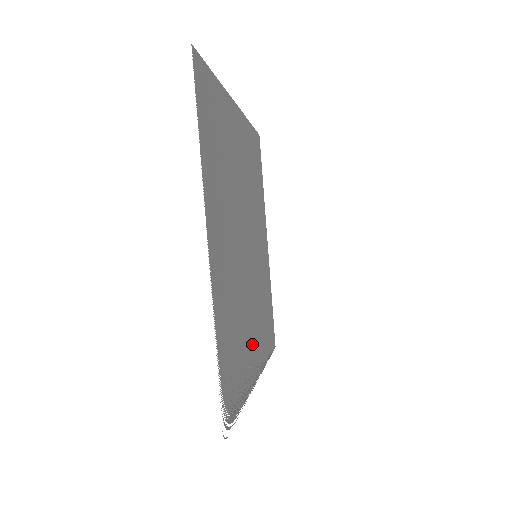
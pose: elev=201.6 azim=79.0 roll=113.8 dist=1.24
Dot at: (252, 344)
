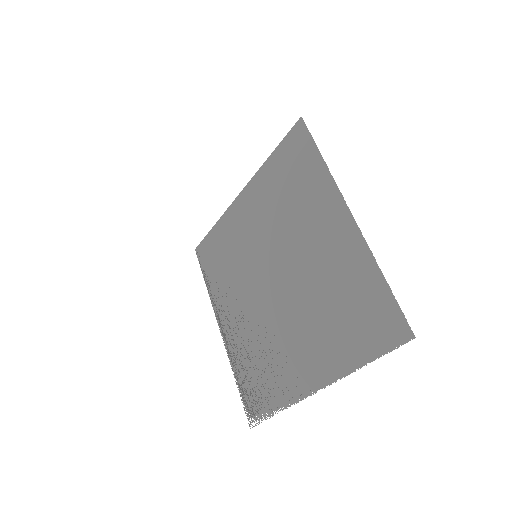
Dot at: (236, 325)
